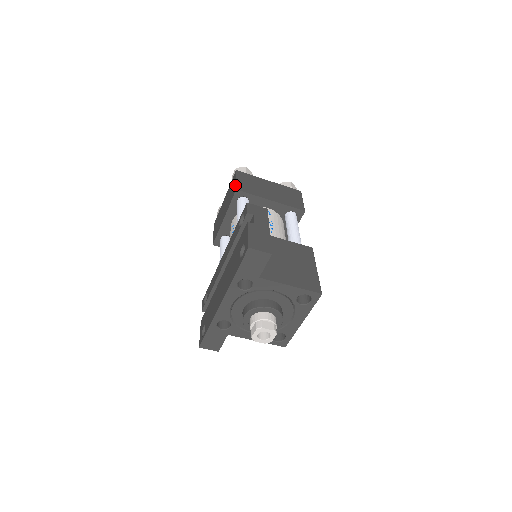
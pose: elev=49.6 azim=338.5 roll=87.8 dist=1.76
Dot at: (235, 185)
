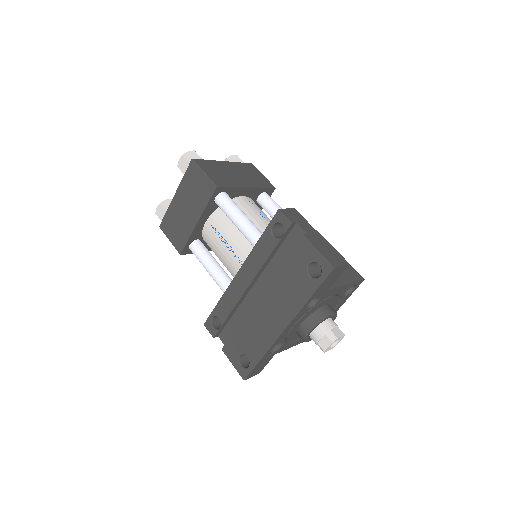
Dot at: (208, 180)
